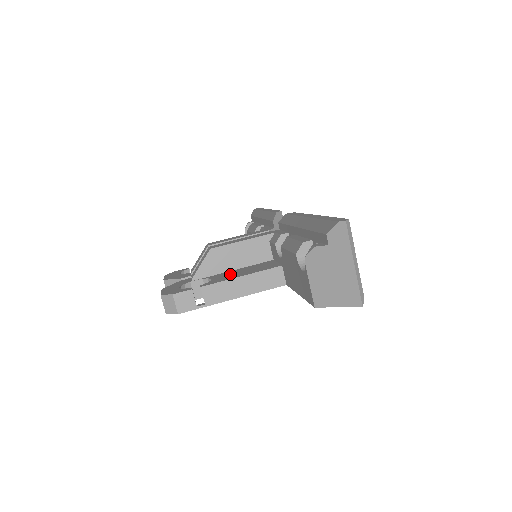
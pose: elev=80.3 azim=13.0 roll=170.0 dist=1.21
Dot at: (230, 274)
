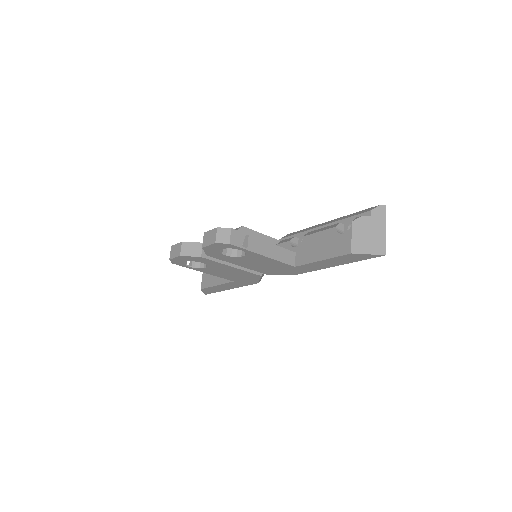
Dot at: occluded
